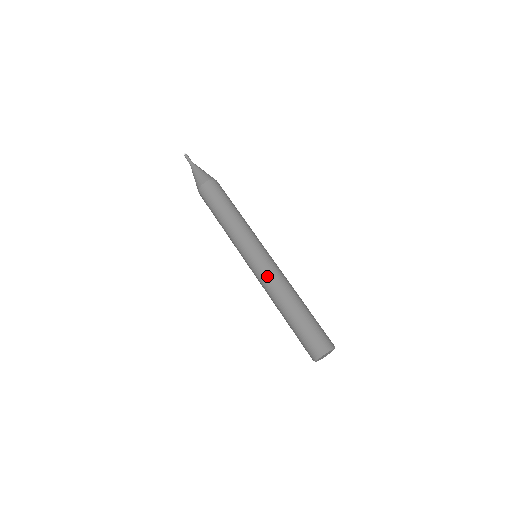
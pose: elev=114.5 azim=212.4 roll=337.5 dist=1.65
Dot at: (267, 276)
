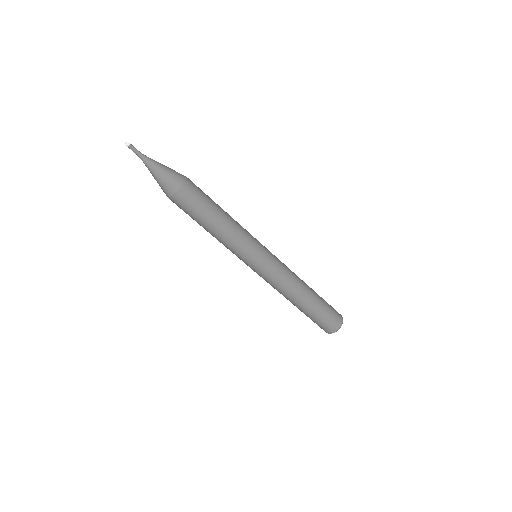
Dot at: (270, 284)
